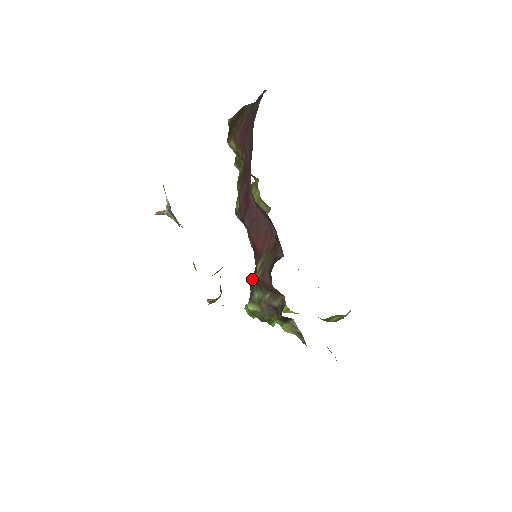
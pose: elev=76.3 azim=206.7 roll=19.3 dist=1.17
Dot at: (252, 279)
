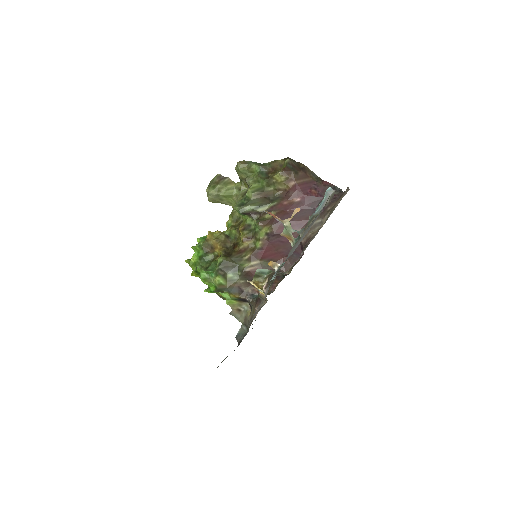
Dot at: (230, 262)
